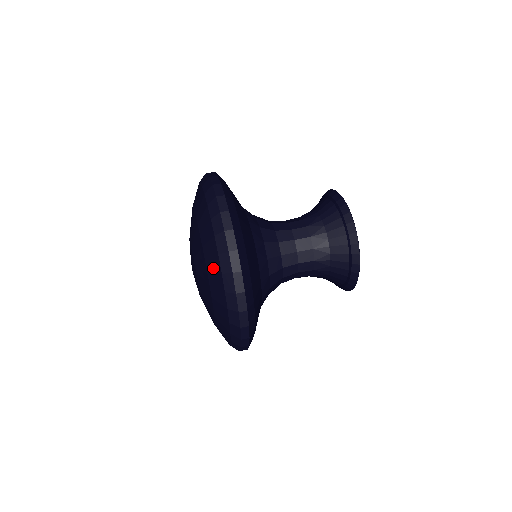
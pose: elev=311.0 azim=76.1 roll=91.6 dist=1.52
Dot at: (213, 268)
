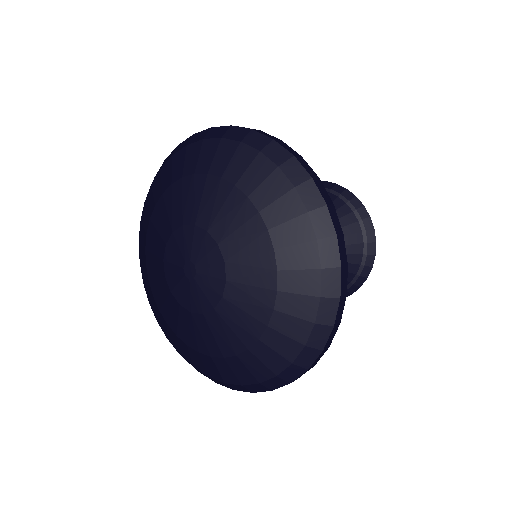
Dot at: (298, 286)
